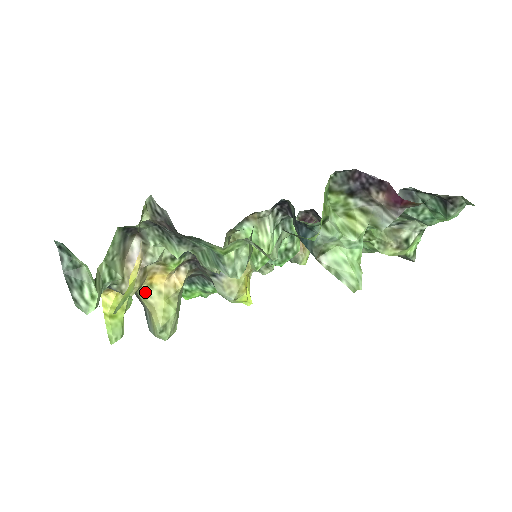
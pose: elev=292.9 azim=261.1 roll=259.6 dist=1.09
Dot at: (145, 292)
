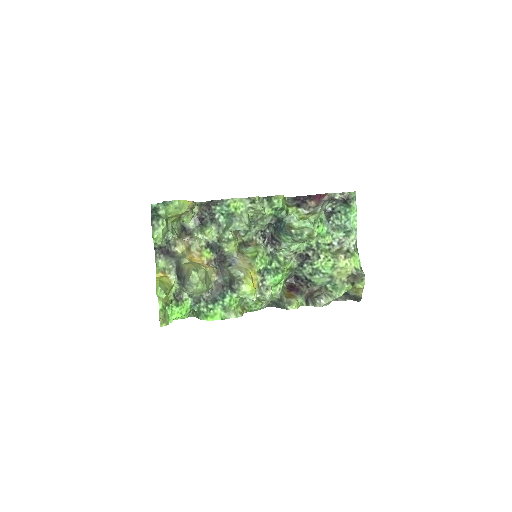
Dot at: (187, 263)
